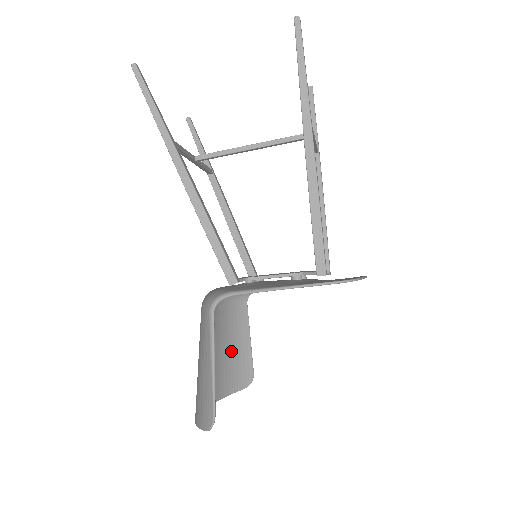
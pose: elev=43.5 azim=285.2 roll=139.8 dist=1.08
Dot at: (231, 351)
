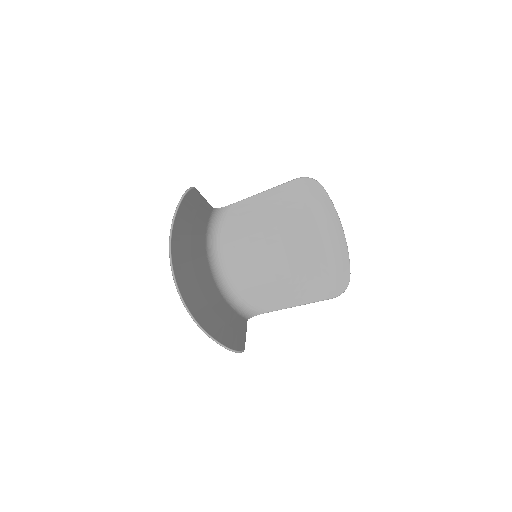
Dot at: (221, 321)
